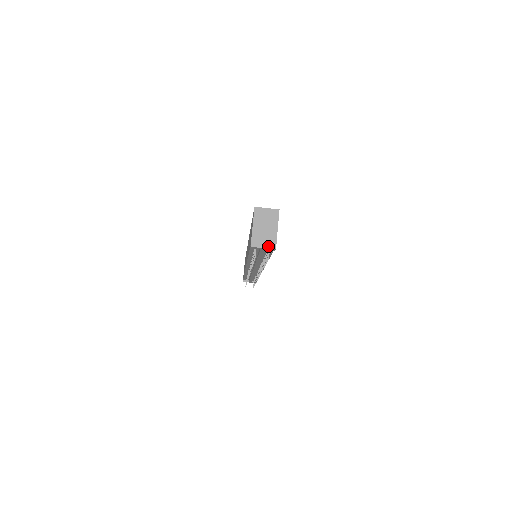
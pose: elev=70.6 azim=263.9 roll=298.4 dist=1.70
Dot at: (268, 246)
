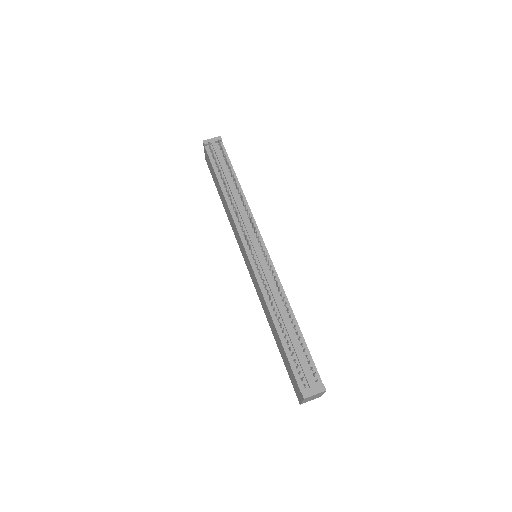
Dot at: (215, 139)
